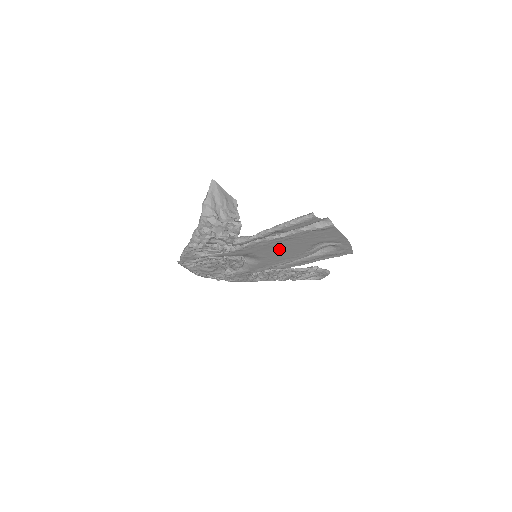
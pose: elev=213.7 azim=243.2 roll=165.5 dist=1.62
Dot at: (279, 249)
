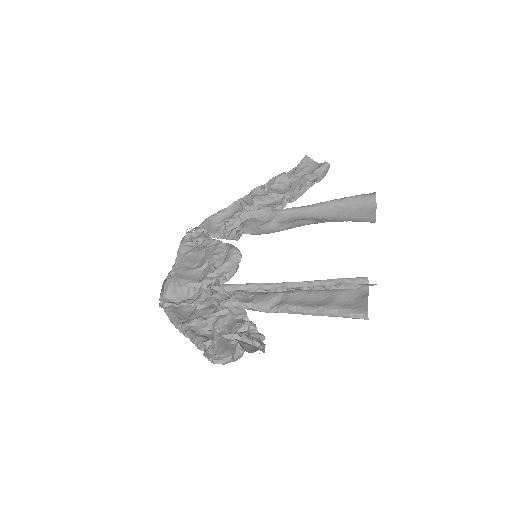
Dot at: occluded
